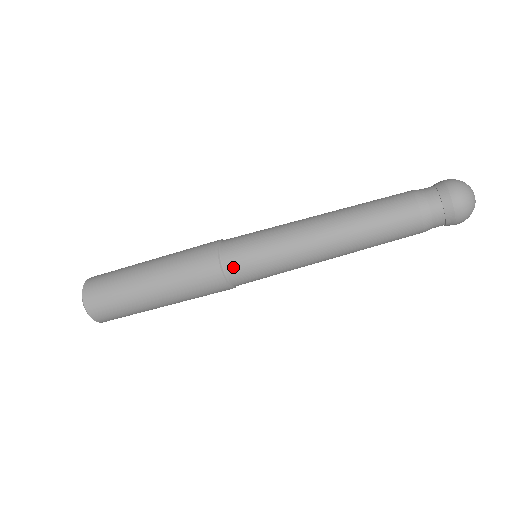
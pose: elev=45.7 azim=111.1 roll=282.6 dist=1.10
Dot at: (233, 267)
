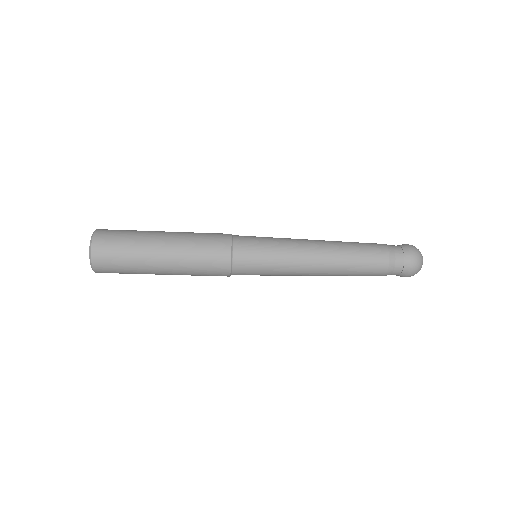
Dot at: (241, 254)
